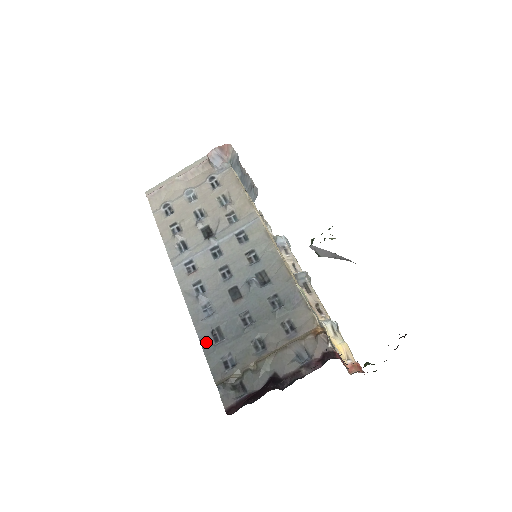
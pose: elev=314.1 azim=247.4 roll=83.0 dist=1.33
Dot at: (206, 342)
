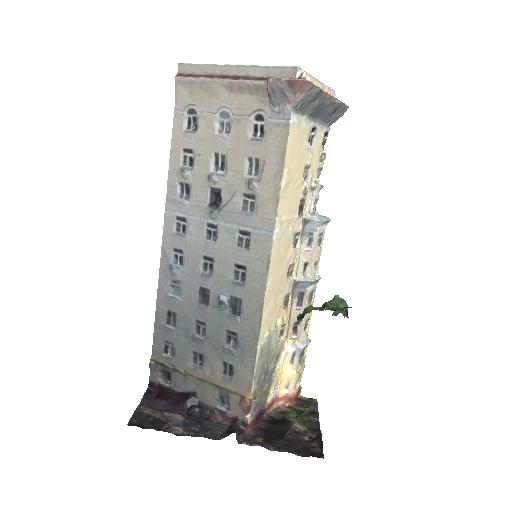
Dot at: (160, 316)
